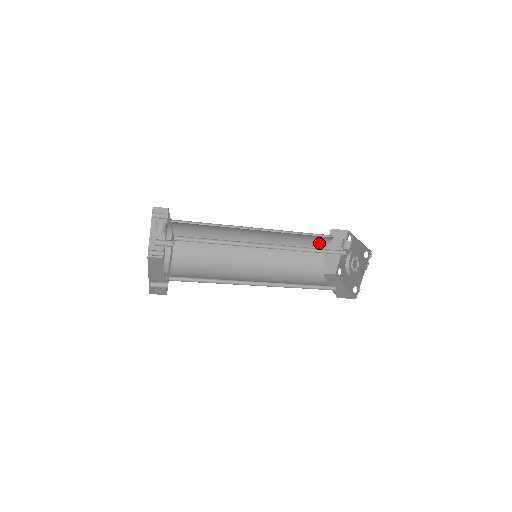
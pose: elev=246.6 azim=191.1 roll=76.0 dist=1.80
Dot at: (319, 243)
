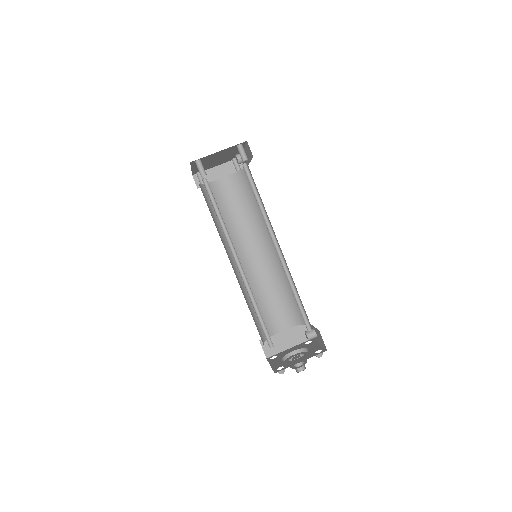
Dot at: (289, 317)
